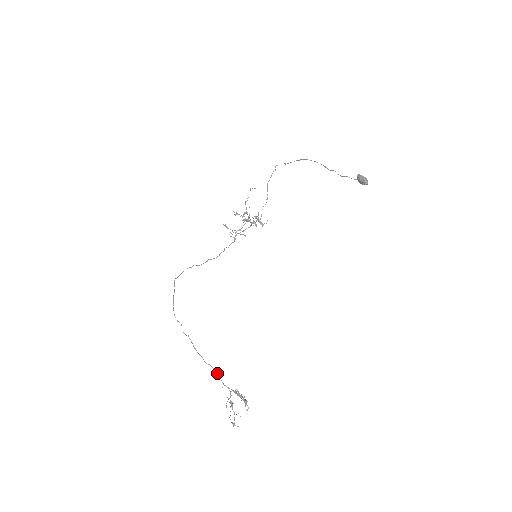
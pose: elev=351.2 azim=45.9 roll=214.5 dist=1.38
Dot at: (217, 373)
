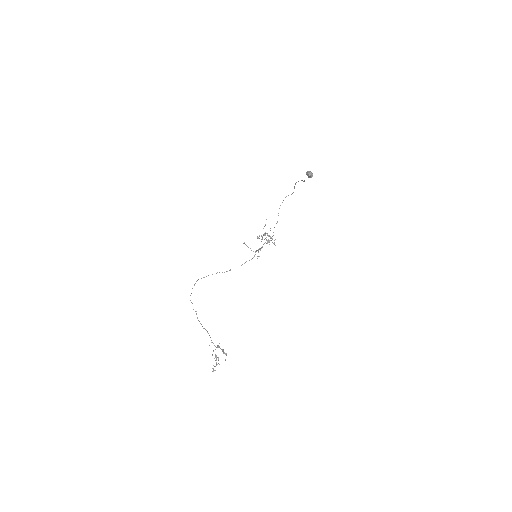
Dot at: occluded
